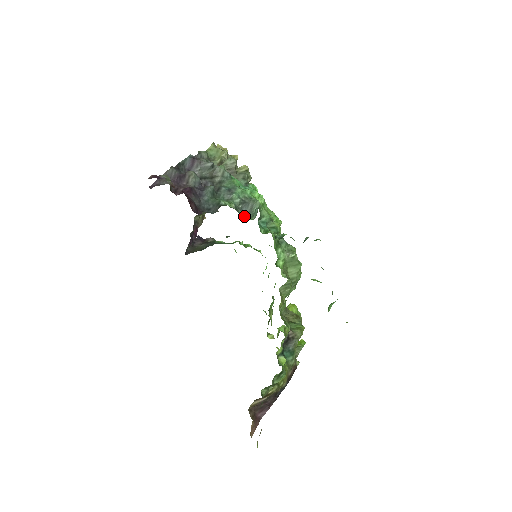
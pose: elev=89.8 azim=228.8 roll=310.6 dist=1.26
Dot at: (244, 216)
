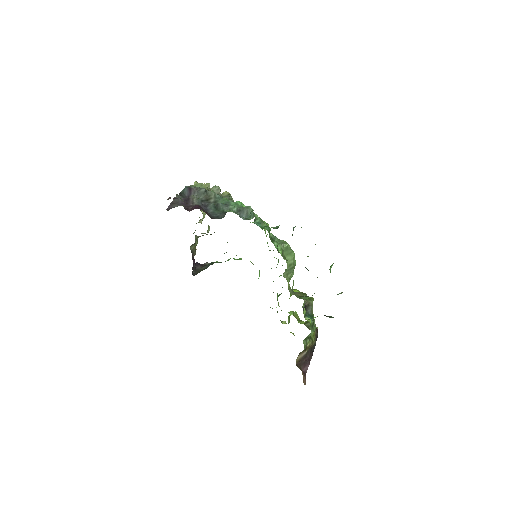
Dot at: (245, 218)
